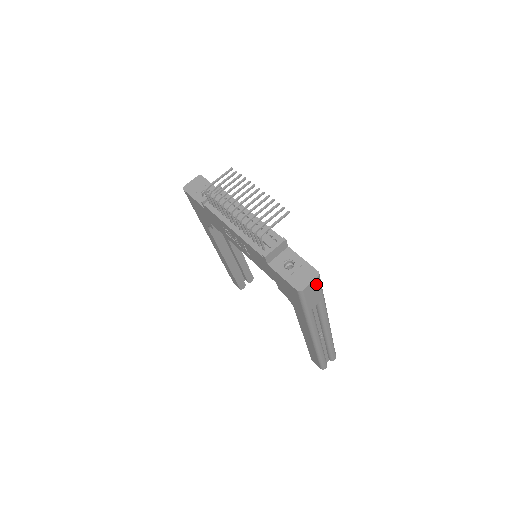
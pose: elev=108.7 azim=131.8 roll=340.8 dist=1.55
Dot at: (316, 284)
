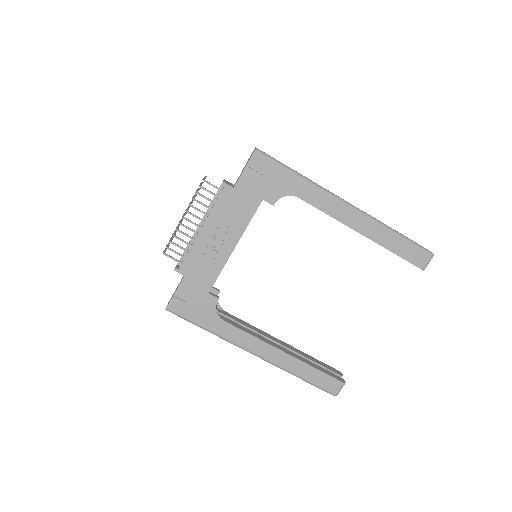
Dot at: occluded
